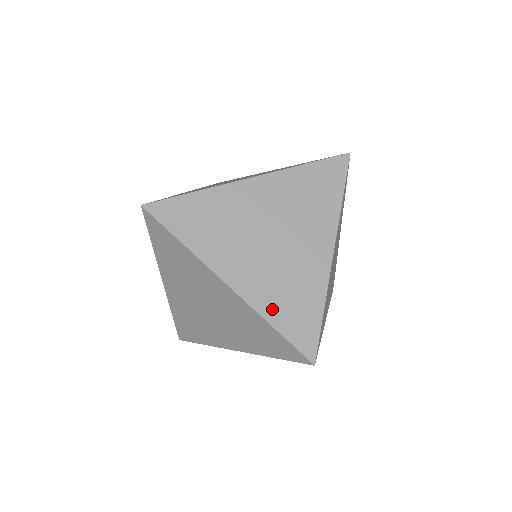
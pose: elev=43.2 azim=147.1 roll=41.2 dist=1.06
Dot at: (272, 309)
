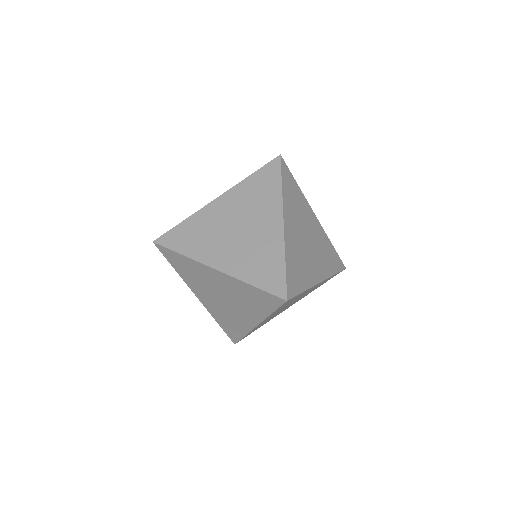
Dot at: (290, 256)
